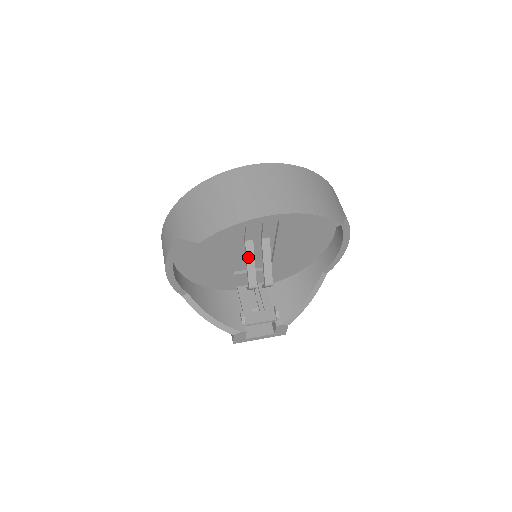
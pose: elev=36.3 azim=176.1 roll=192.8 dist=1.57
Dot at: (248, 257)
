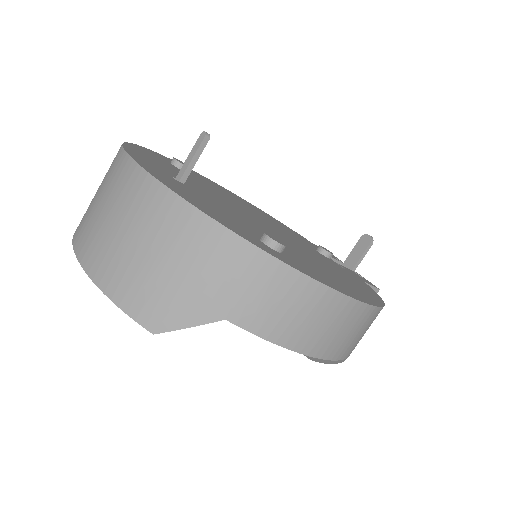
Dot at: occluded
